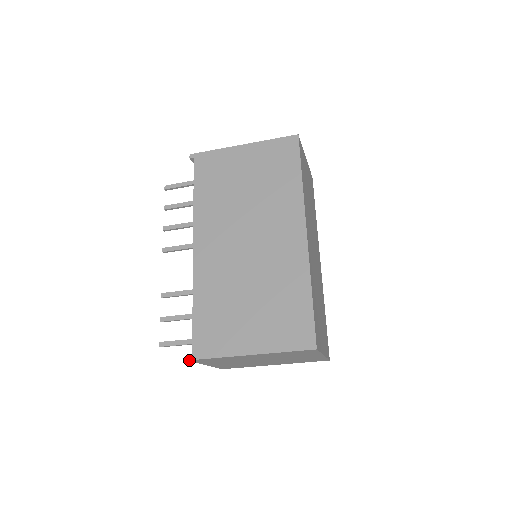
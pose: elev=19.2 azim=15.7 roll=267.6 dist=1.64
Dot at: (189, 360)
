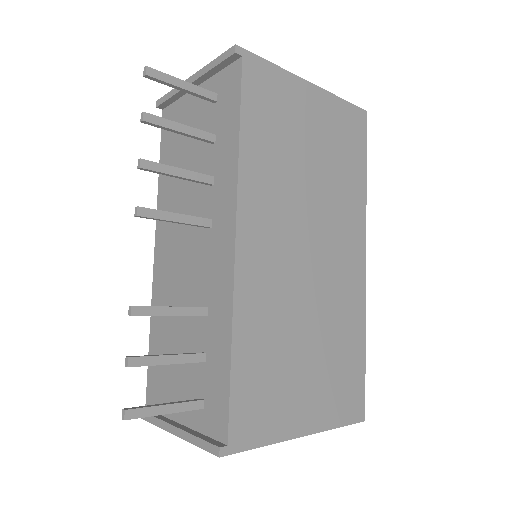
Dot at: (221, 456)
